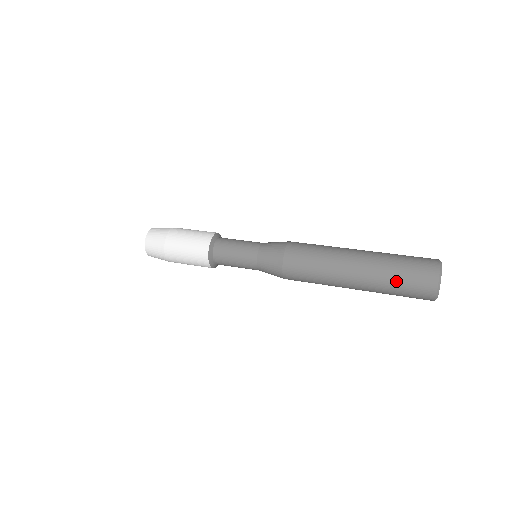
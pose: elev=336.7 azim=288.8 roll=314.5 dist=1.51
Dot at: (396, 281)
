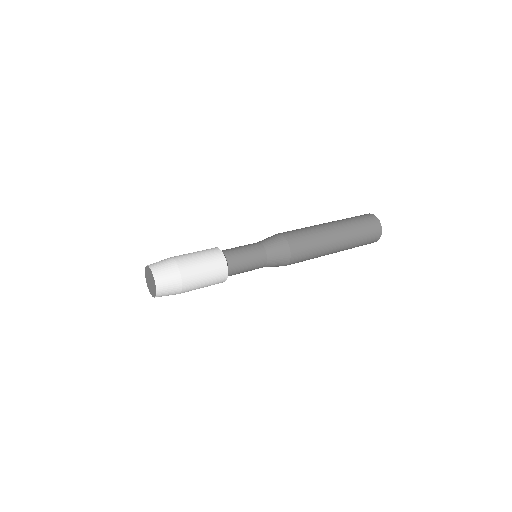
Dot at: (361, 238)
